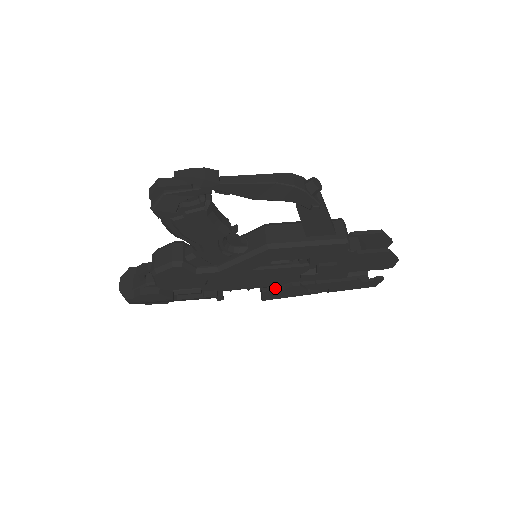
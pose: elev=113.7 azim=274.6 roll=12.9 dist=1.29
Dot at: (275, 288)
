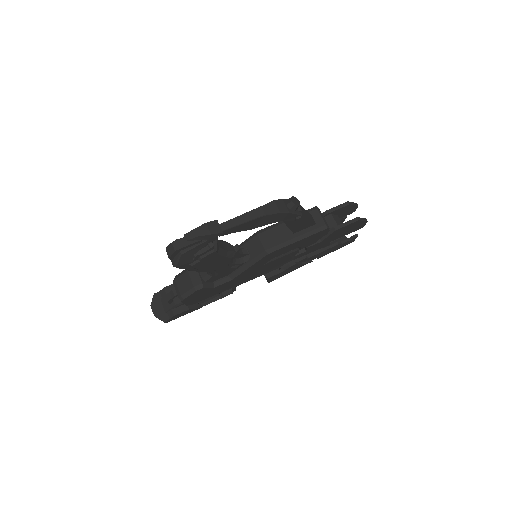
Dot at: (277, 272)
